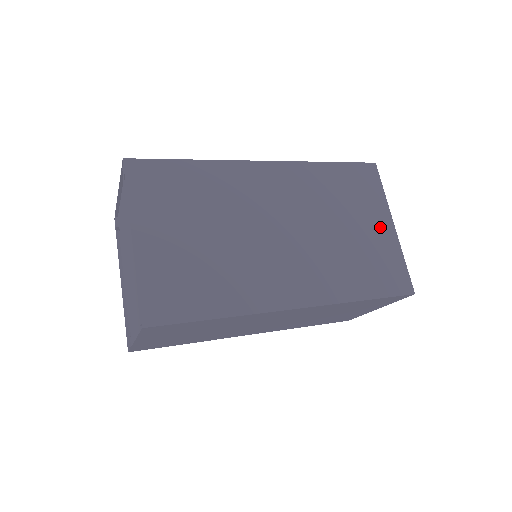
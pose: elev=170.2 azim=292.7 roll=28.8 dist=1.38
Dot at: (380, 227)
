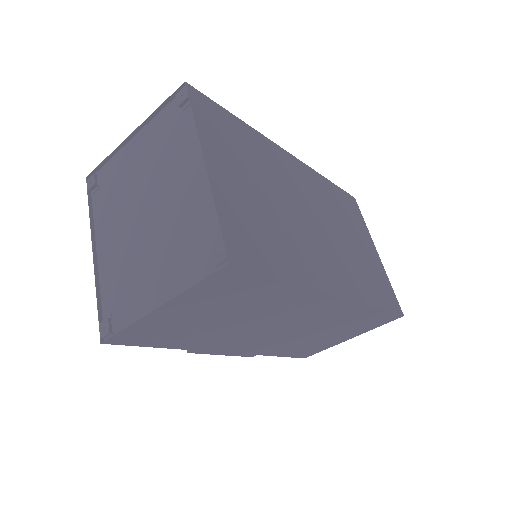
Dot at: (371, 250)
